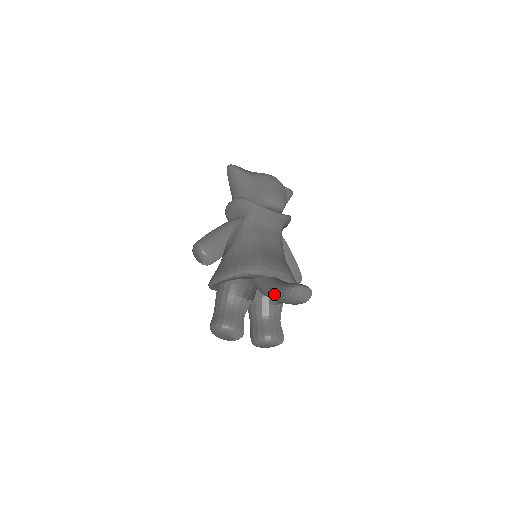
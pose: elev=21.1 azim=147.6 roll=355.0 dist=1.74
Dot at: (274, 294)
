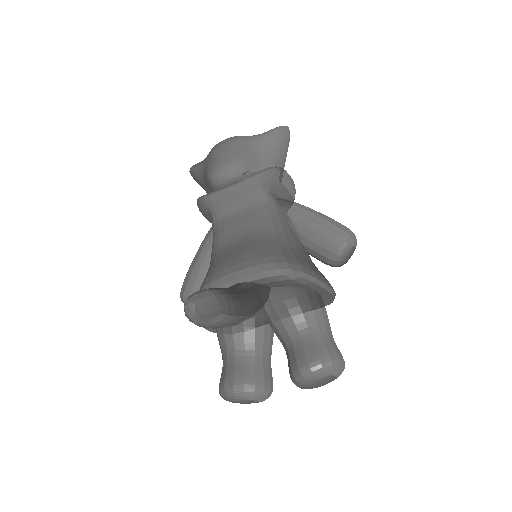
Dot at: occluded
